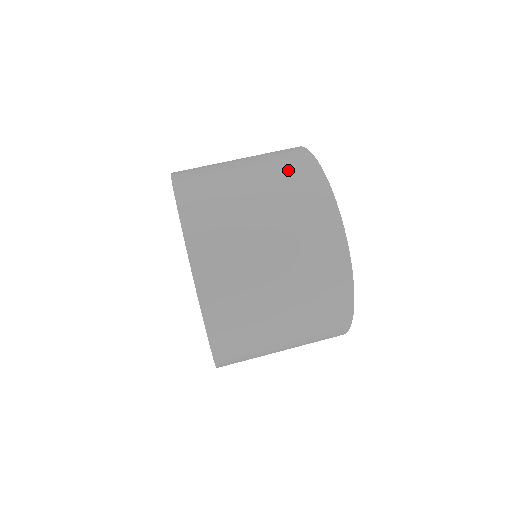
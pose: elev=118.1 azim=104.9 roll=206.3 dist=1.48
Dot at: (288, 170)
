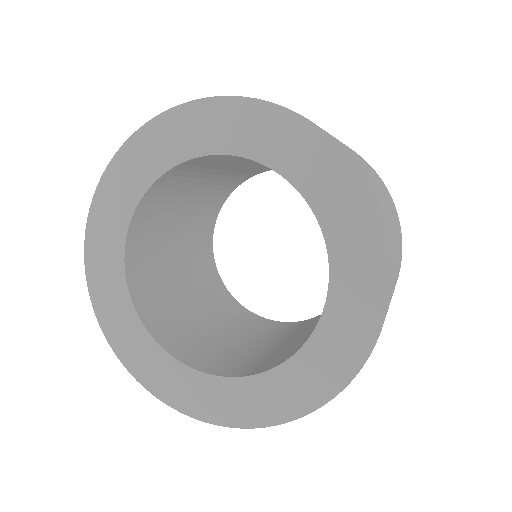
Dot at: occluded
